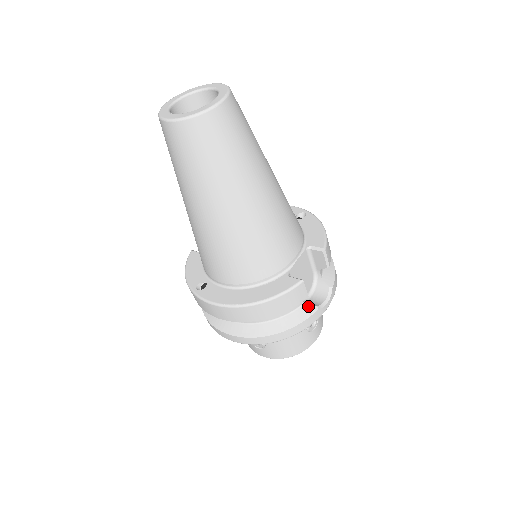
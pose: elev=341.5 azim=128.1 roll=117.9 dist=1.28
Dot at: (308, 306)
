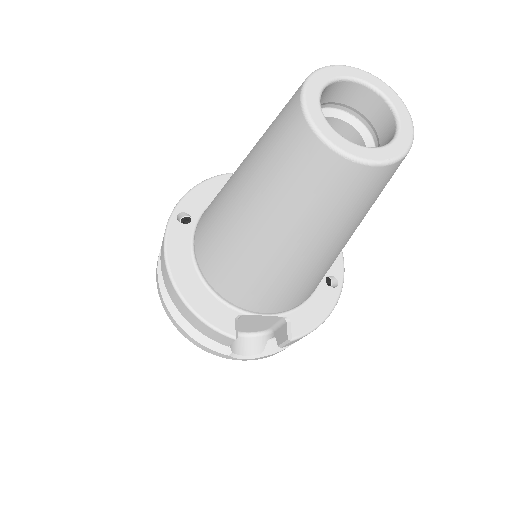
Dot at: occluded
